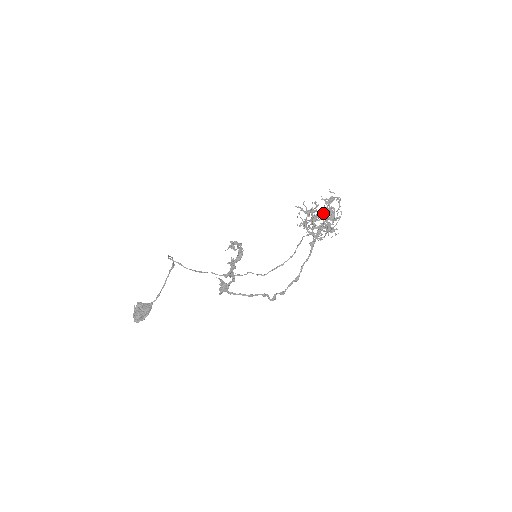
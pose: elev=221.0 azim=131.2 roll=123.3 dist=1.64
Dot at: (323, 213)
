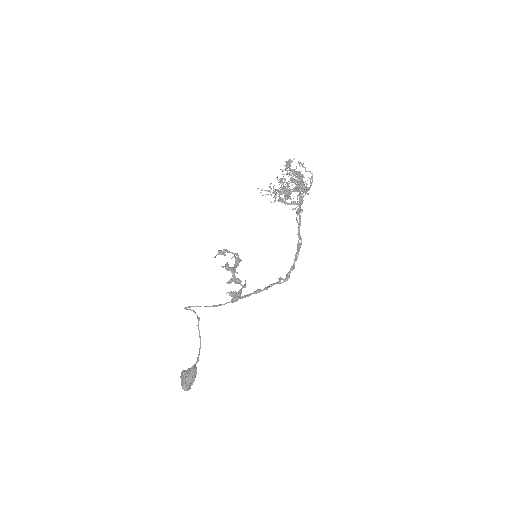
Dot at: occluded
